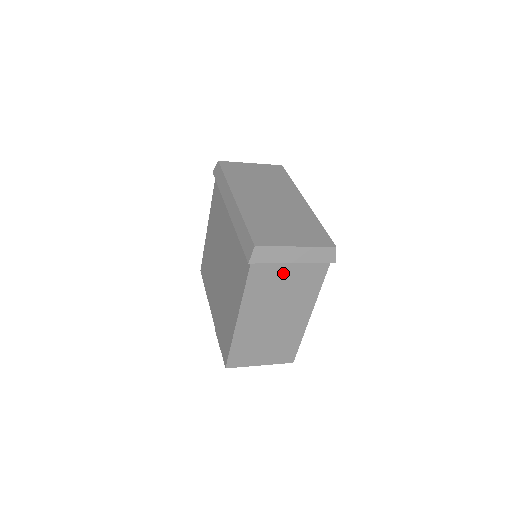
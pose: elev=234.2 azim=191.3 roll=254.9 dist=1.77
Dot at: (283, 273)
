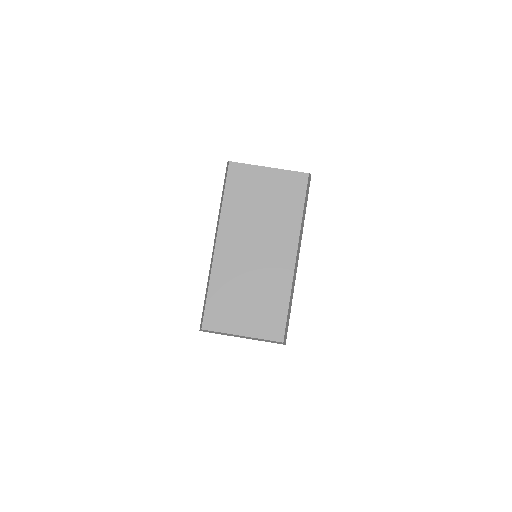
Dot at: occluded
